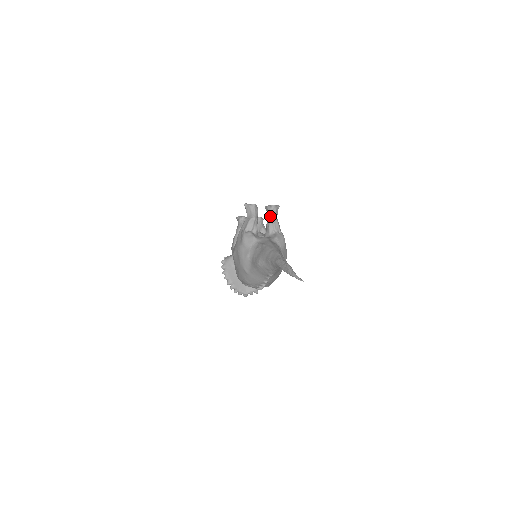
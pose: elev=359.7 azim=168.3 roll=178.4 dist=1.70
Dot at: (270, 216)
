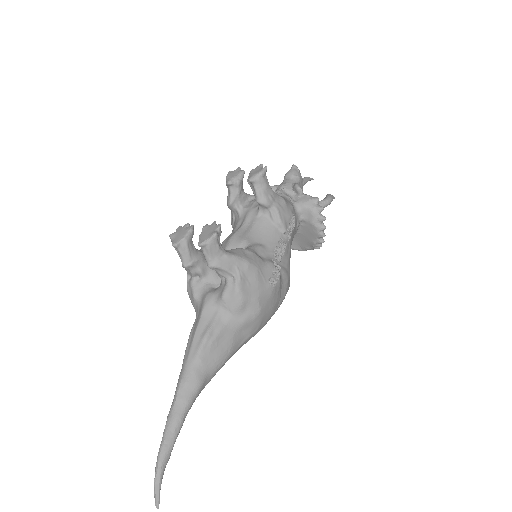
Dot at: (205, 259)
